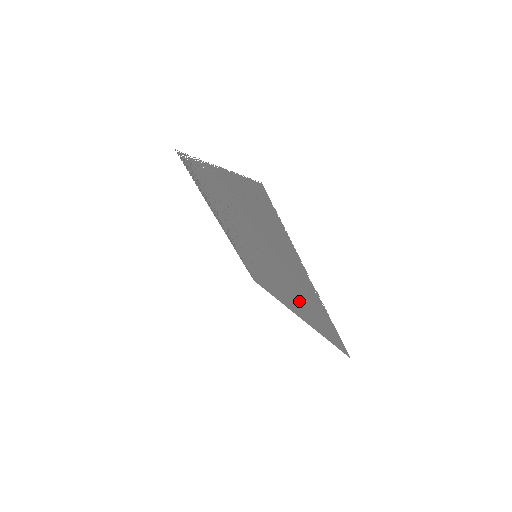
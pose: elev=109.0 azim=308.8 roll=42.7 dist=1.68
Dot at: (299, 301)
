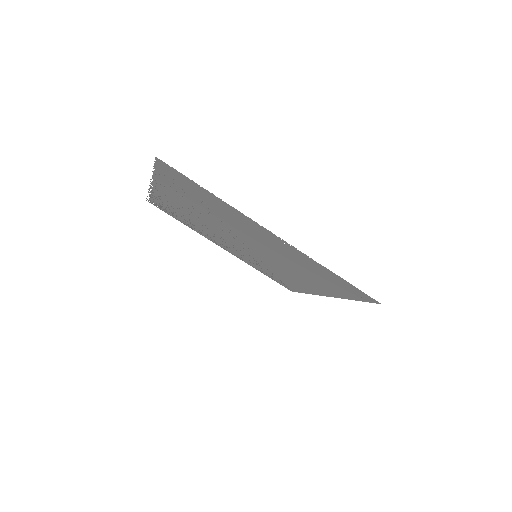
Dot at: (307, 274)
